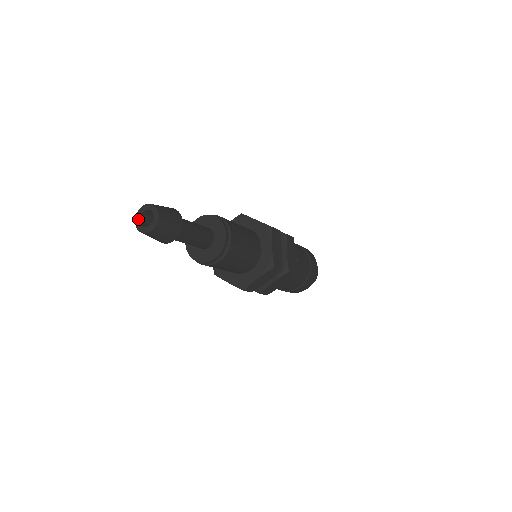
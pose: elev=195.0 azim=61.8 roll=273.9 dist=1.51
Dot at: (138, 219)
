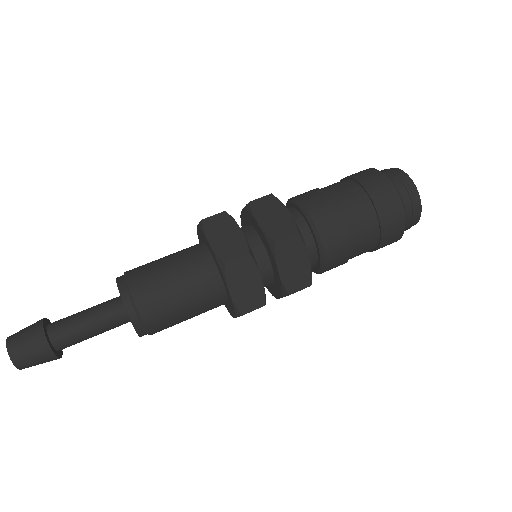
Dot at: occluded
